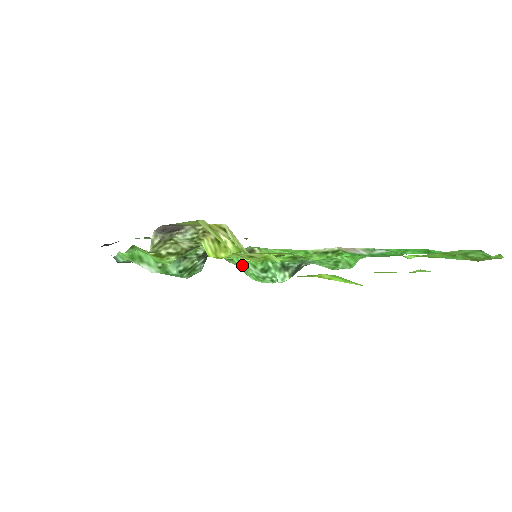
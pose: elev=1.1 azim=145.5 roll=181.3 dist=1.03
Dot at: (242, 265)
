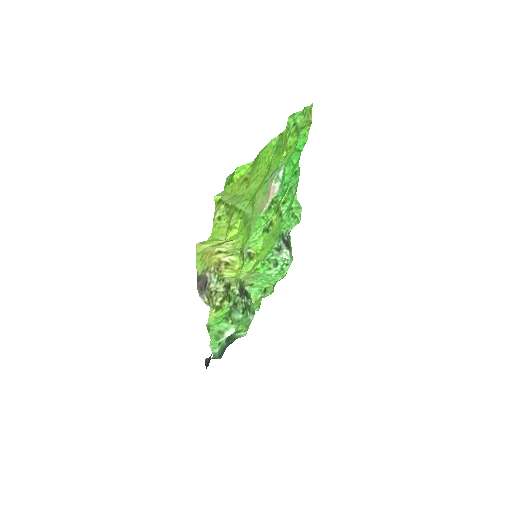
Dot at: (268, 281)
